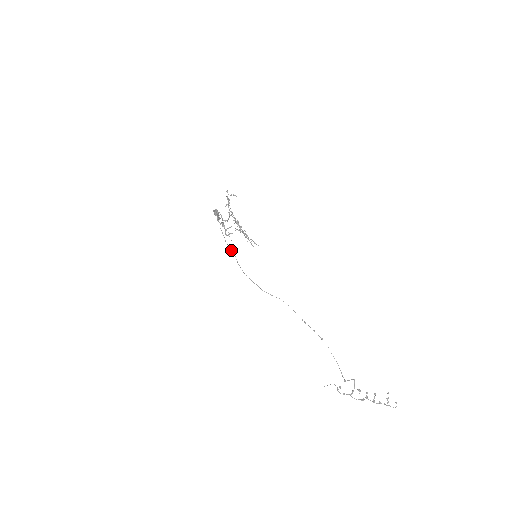
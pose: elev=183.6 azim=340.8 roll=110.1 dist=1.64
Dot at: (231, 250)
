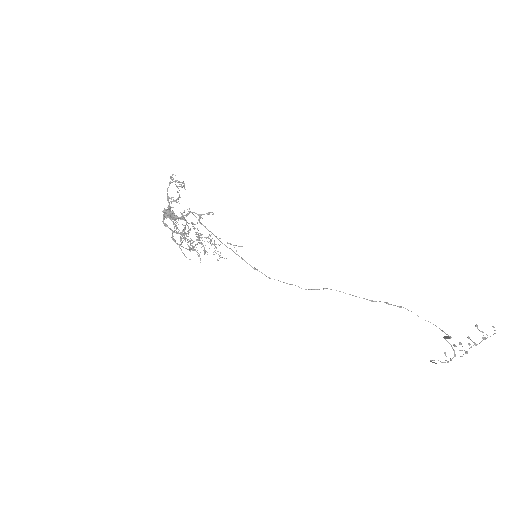
Dot at: (234, 252)
